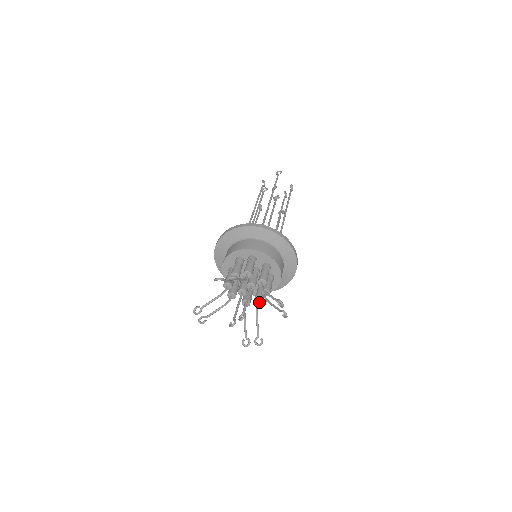
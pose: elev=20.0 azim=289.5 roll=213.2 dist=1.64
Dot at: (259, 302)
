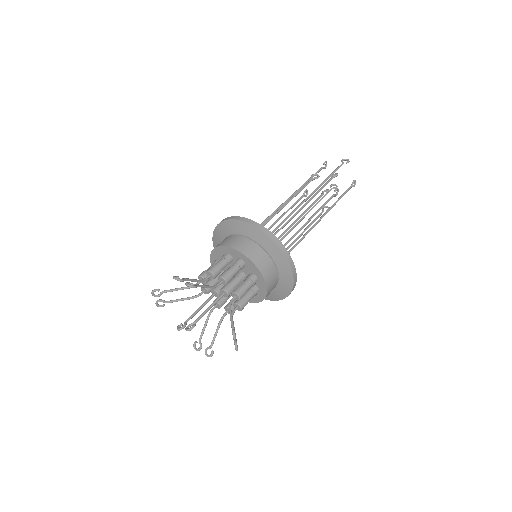
Dot at: occluded
